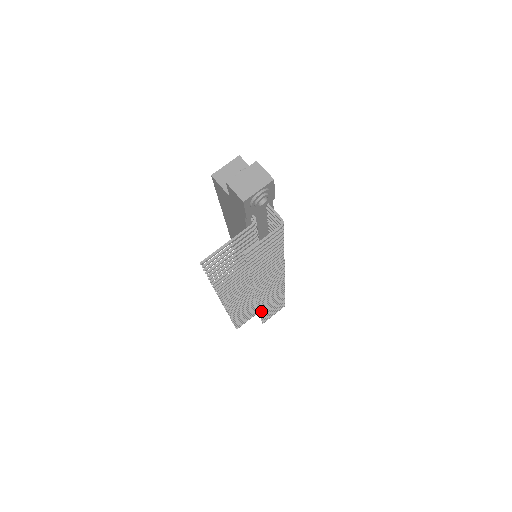
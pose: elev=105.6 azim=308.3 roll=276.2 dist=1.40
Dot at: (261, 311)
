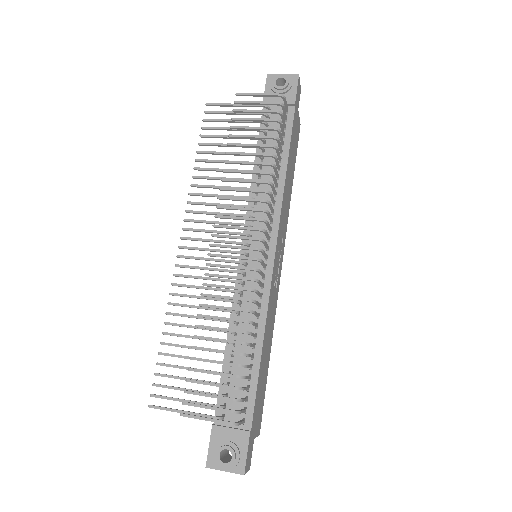
Dot at: (199, 325)
